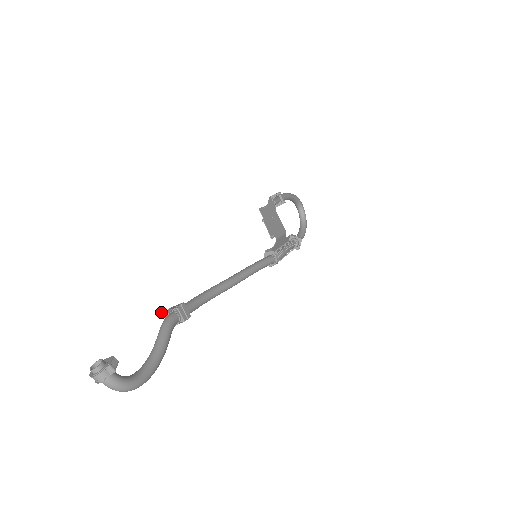
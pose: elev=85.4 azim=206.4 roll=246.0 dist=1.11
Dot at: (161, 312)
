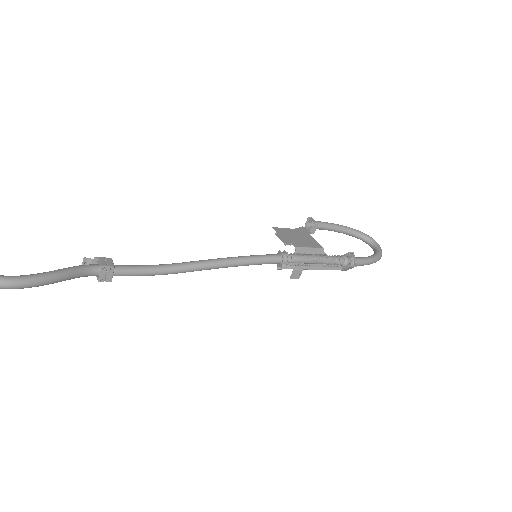
Dot at: occluded
